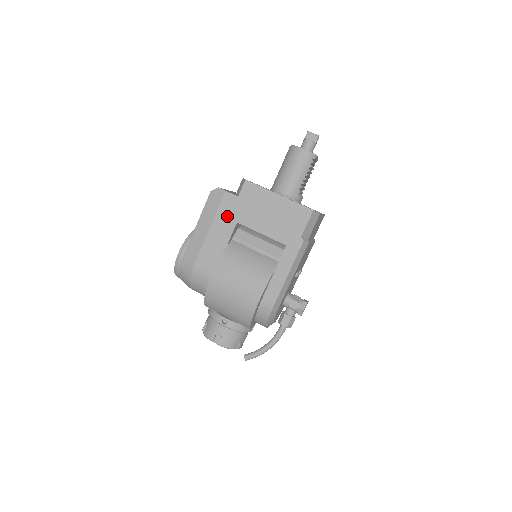
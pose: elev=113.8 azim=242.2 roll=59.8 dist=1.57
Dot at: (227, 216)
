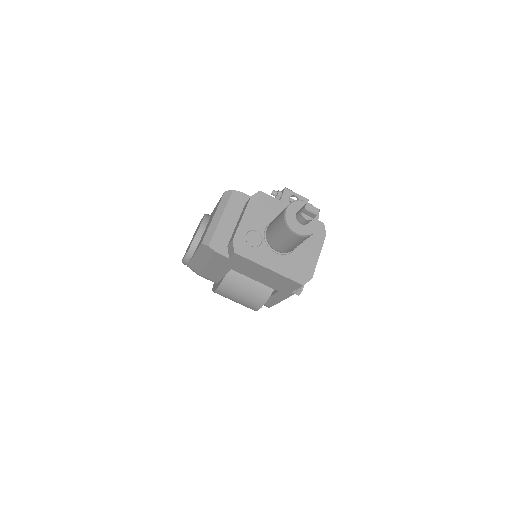
Dot at: (221, 264)
